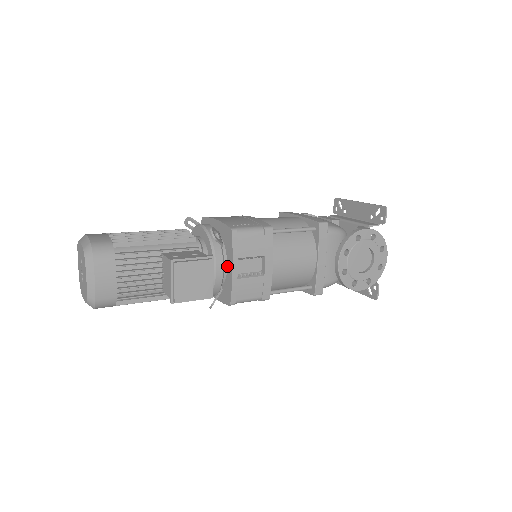
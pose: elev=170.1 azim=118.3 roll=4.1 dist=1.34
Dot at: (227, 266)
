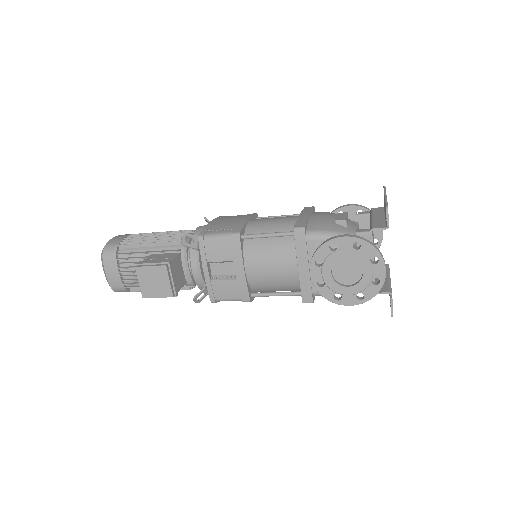
Dot at: occluded
